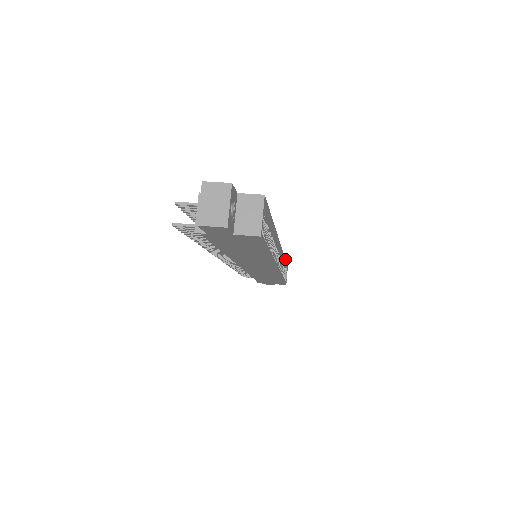
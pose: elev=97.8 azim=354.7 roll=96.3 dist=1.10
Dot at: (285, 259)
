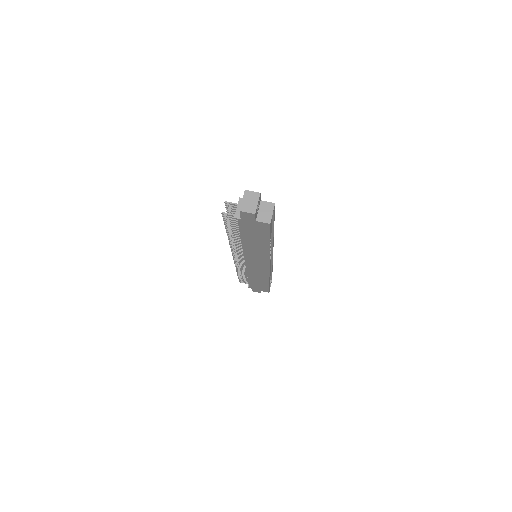
Dot at: (272, 269)
